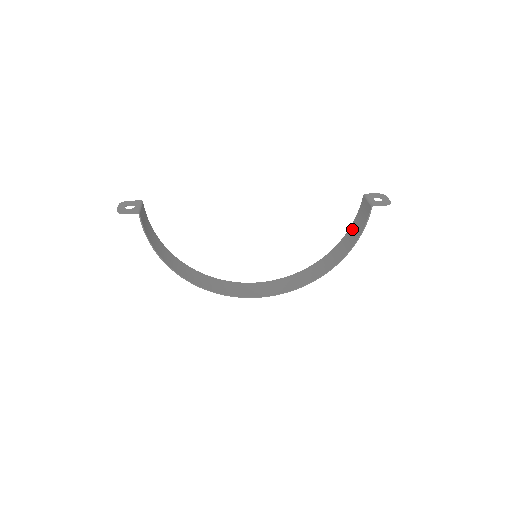
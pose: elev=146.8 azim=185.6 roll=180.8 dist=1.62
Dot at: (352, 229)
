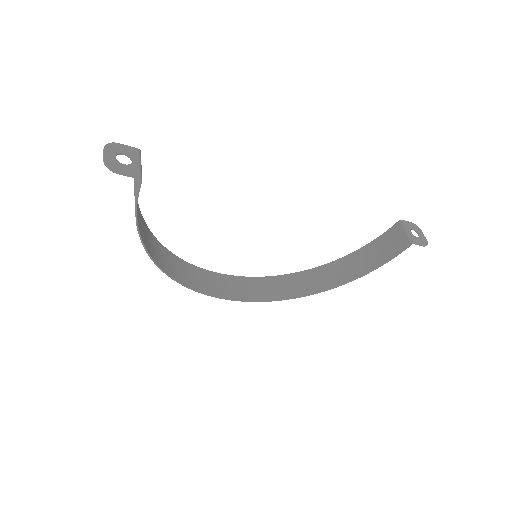
Dot at: (367, 251)
